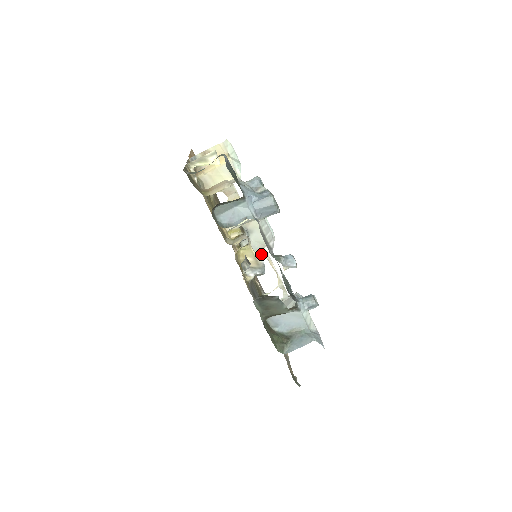
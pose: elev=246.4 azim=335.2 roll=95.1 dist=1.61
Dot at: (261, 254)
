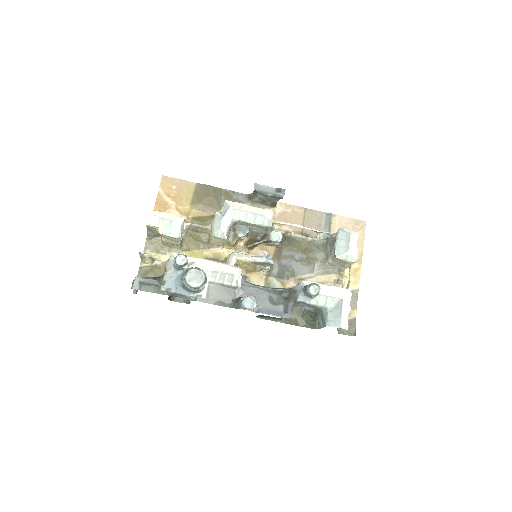
Dot at: (276, 224)
